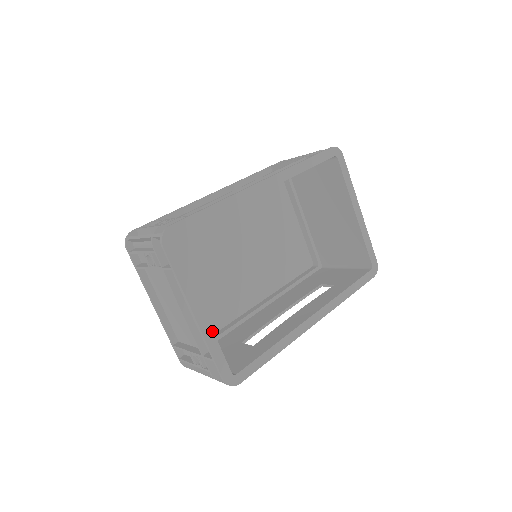
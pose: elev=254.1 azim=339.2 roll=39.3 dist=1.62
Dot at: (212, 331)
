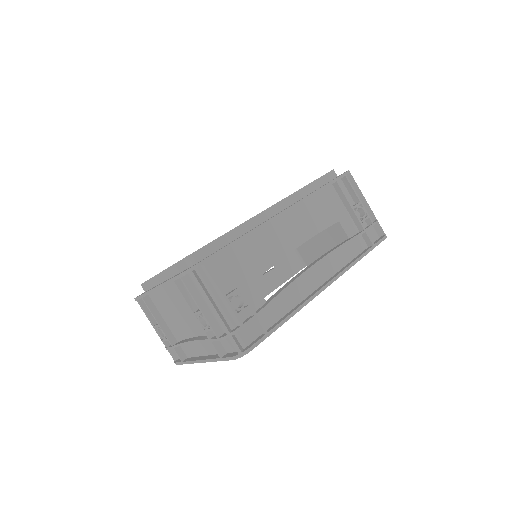
Dot at: occluded
